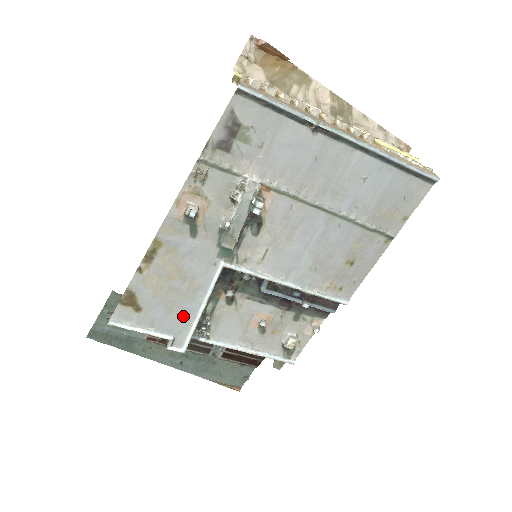
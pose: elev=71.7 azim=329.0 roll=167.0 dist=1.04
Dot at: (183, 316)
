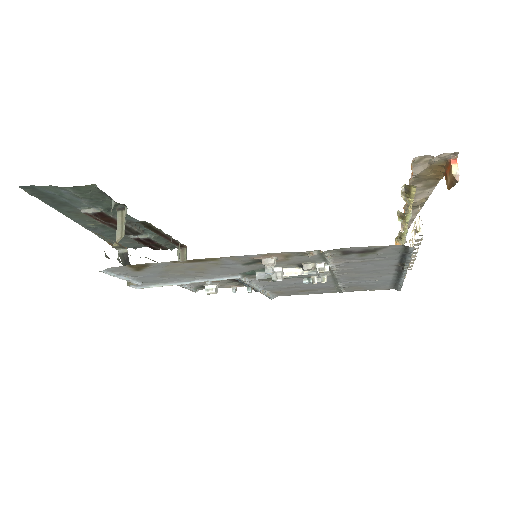
Dot at: (167, 279)
